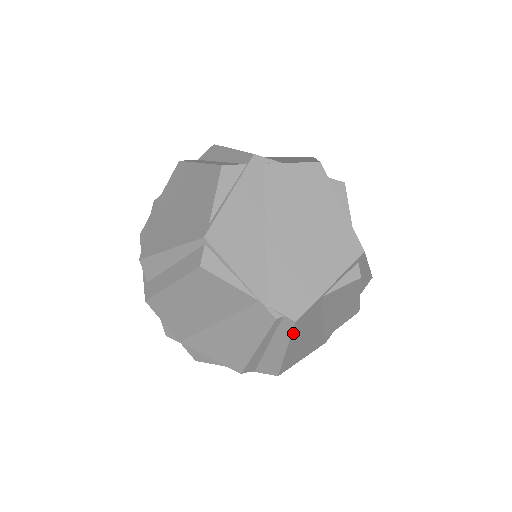
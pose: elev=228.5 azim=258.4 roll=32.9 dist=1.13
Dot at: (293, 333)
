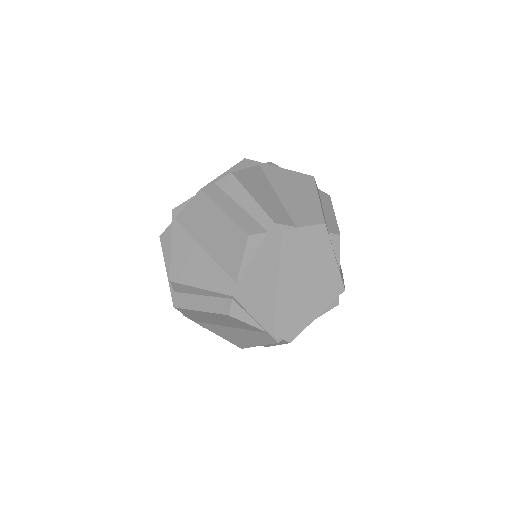
Dot at: occluded
